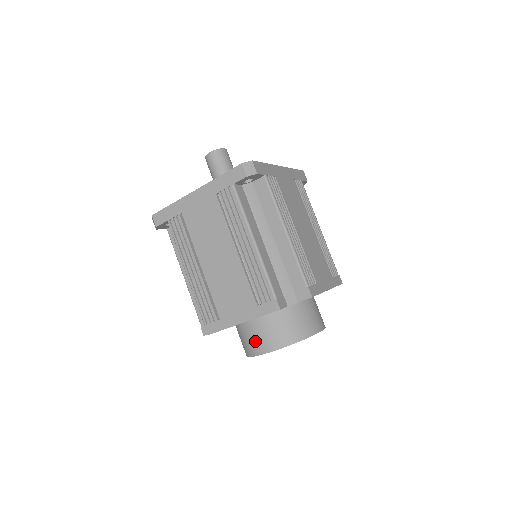
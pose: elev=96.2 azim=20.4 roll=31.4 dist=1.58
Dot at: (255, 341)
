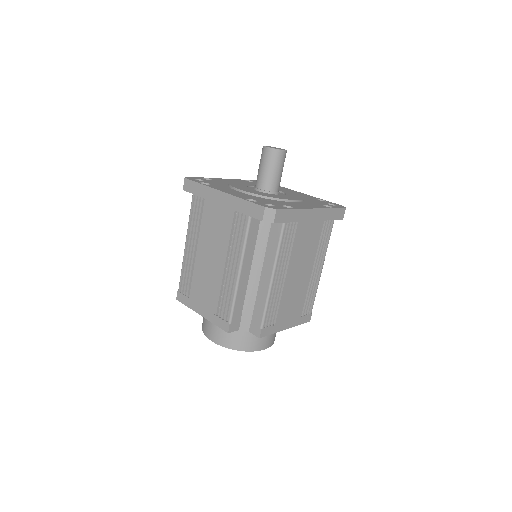
Dot at: (209, 326)
